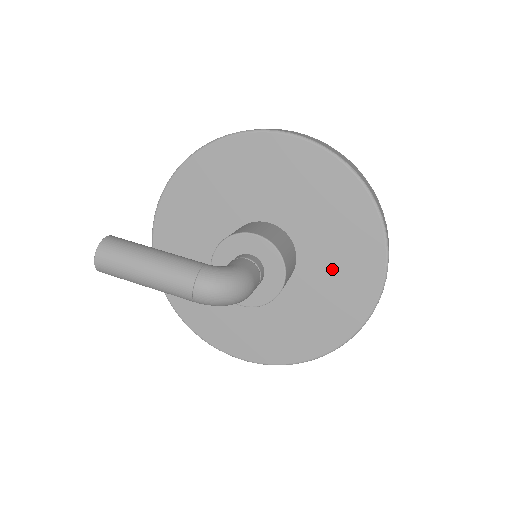
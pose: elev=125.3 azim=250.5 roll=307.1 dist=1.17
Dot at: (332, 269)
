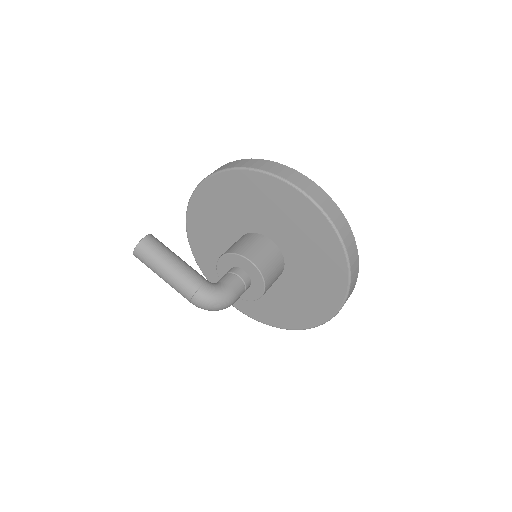
Dot at: (306, 288)
